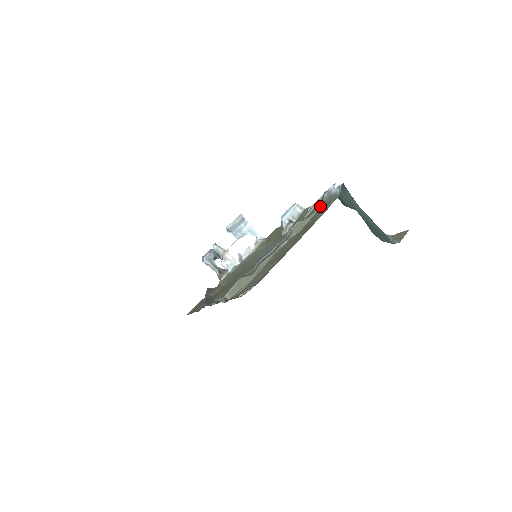
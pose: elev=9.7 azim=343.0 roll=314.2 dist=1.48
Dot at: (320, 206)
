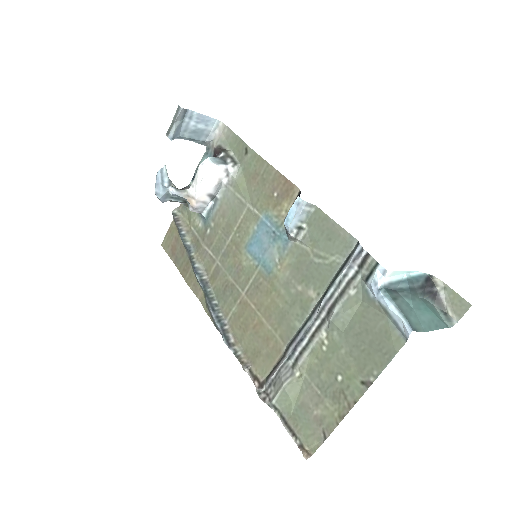
Dot at: (360, 278)
